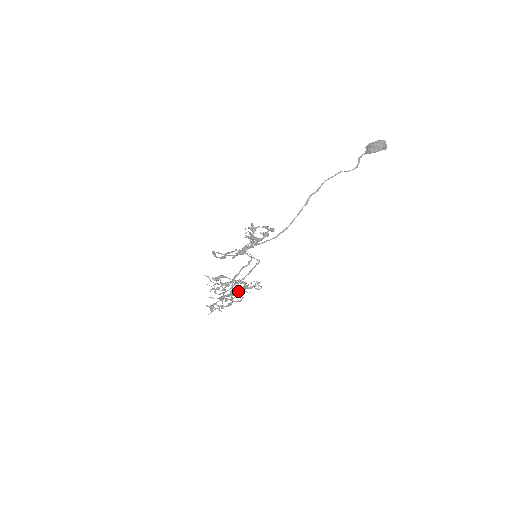
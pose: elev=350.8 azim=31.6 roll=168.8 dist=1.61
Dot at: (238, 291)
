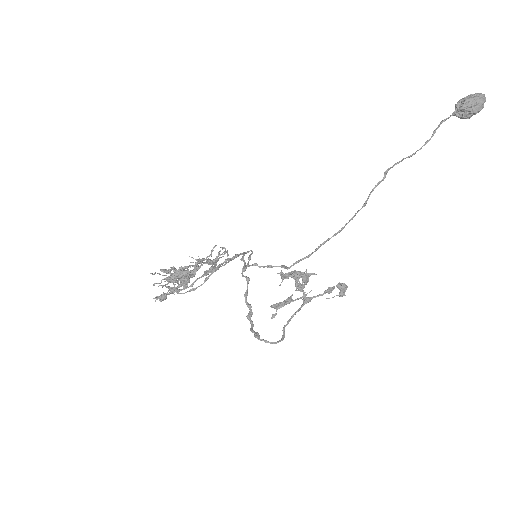
Dot at: occluded
